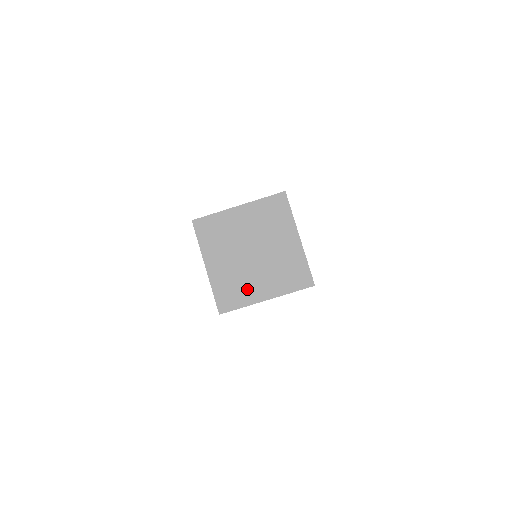
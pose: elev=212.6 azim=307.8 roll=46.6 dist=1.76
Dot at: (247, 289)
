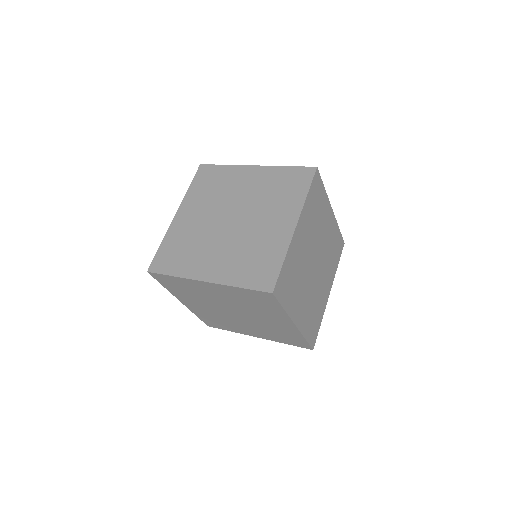
Dot at: (195, 257)
